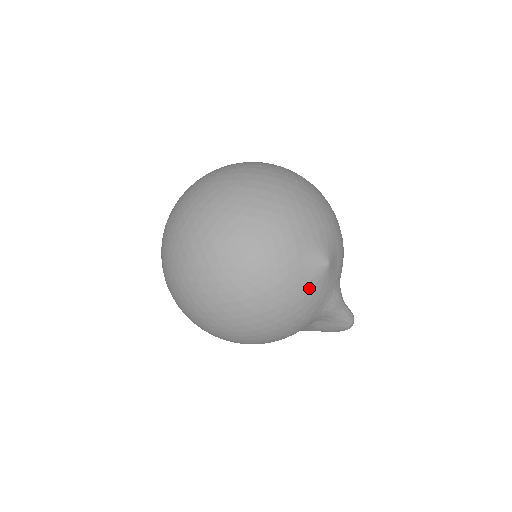
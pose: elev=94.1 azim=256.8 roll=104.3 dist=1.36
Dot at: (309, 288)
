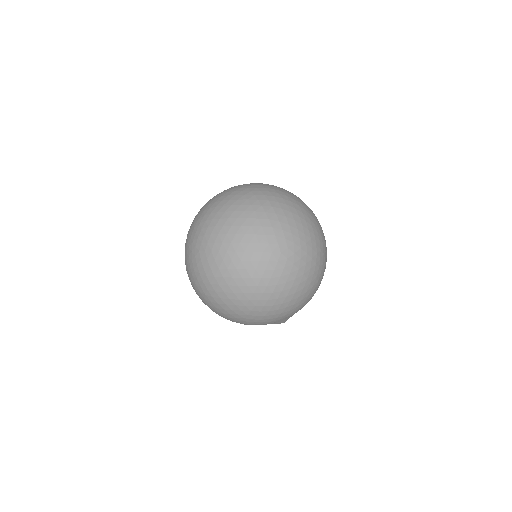
Dot at: occluded
